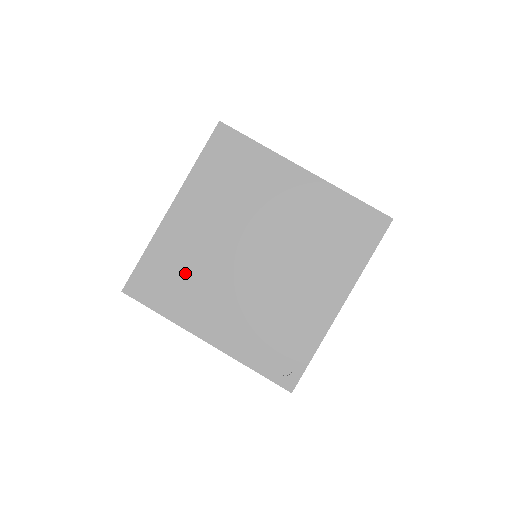
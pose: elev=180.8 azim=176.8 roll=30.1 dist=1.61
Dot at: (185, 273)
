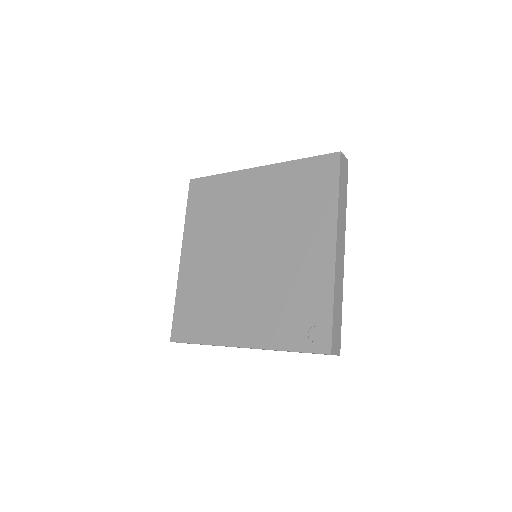
Dot at: (206, 300)
